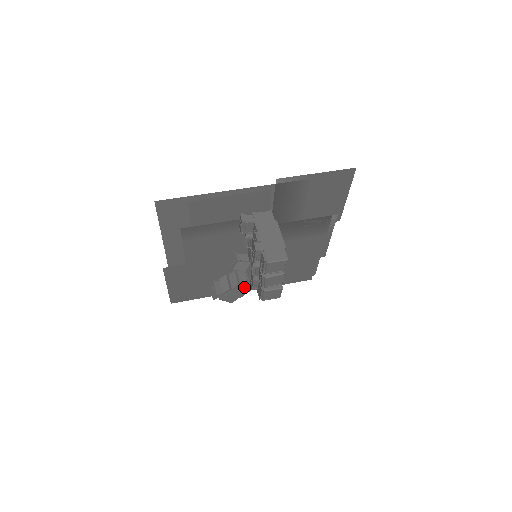
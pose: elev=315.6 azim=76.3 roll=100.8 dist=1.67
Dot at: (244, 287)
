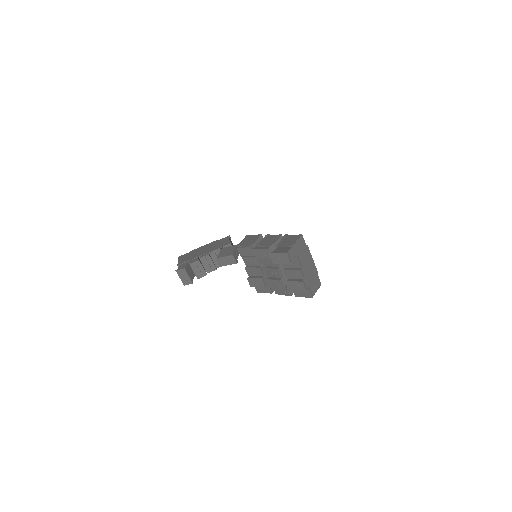
Dot at: occluded
